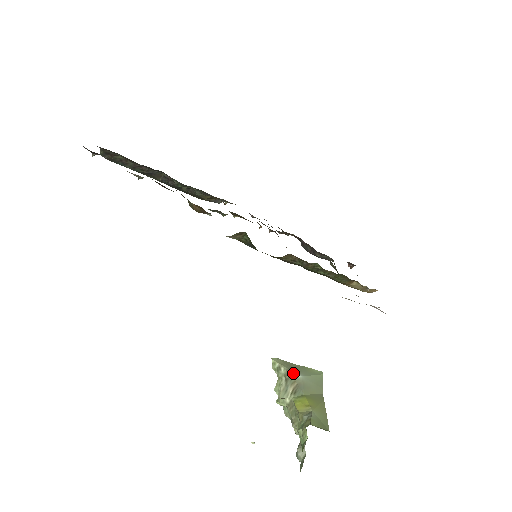
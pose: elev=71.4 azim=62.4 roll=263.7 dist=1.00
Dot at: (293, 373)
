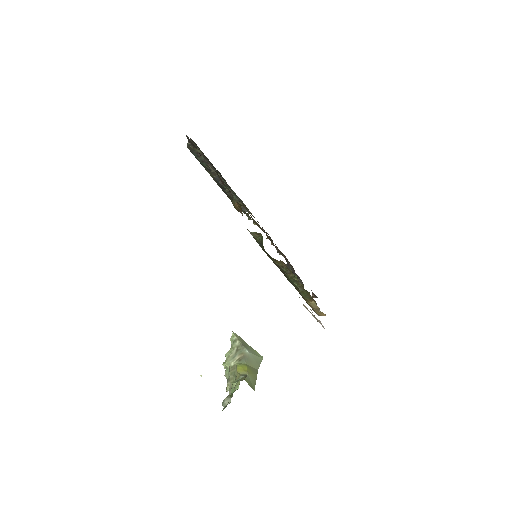
Dot at: (244, 348)
